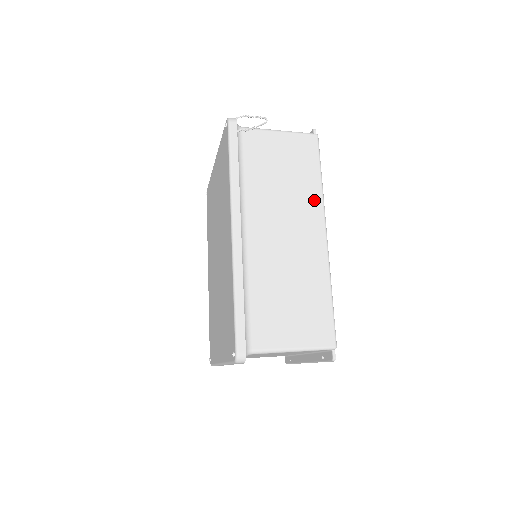
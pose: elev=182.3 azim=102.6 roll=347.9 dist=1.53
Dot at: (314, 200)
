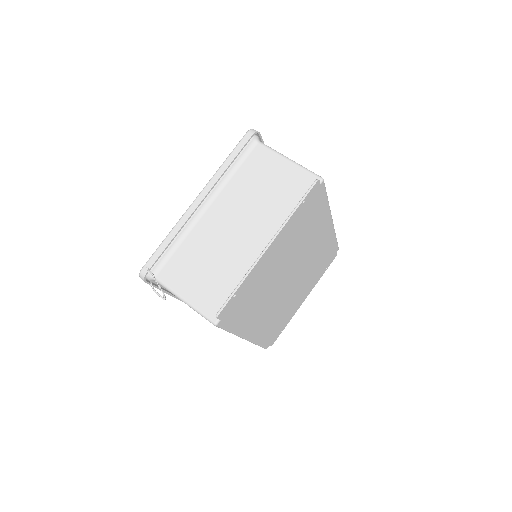
Dot at: occluded
